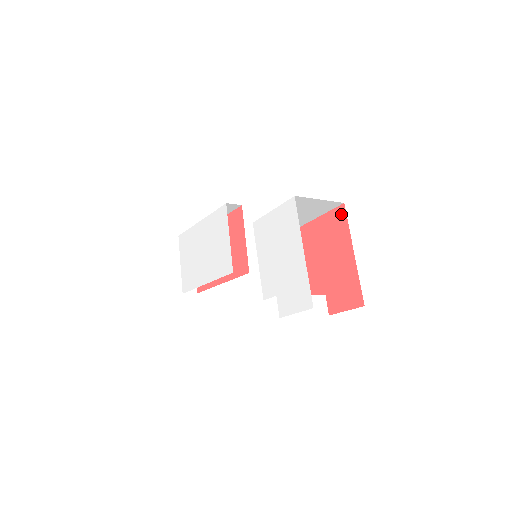
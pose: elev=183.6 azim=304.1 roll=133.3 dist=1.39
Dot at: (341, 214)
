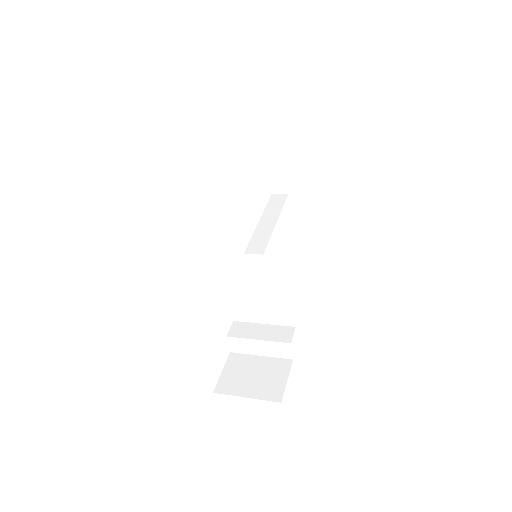
Dot at: occluded
